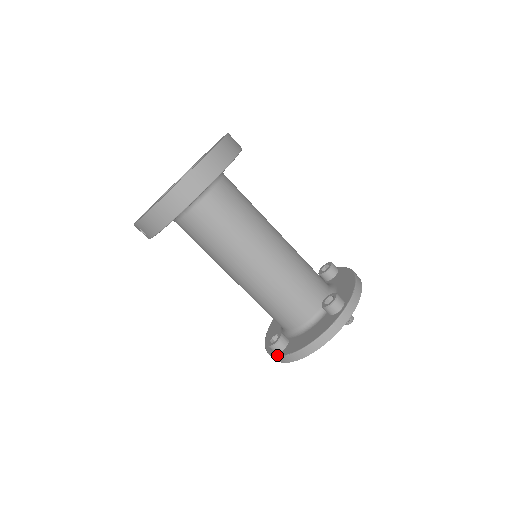
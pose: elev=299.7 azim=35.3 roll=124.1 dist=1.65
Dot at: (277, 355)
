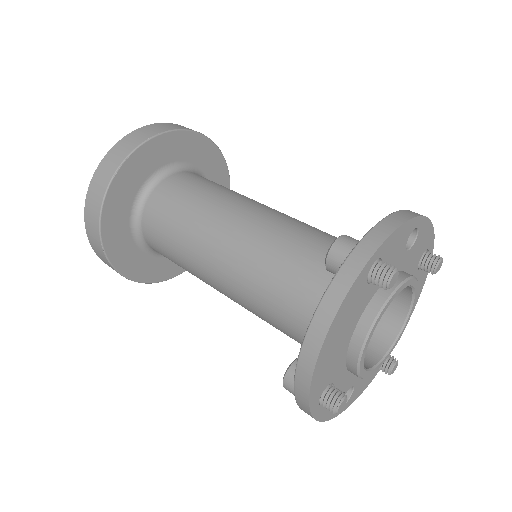
Dot at: occluded
